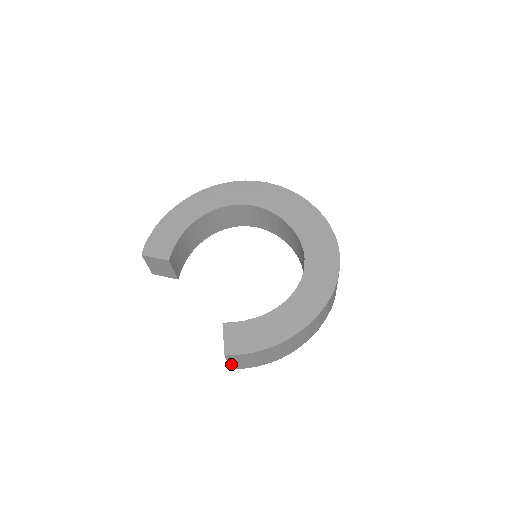
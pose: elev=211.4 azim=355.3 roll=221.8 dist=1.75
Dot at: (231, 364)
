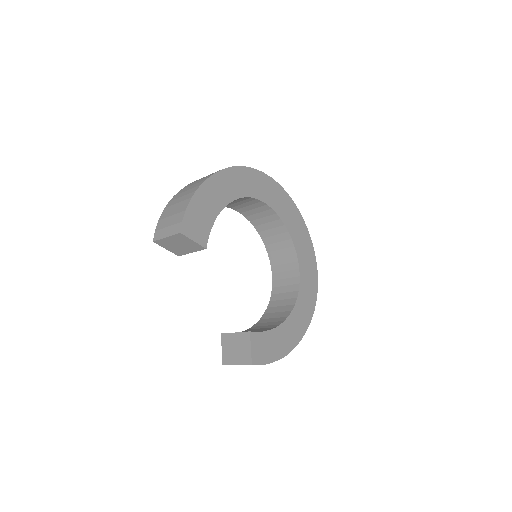
Dot at: occluded
